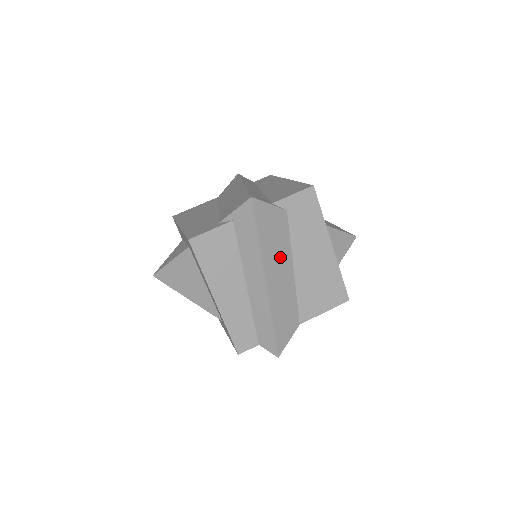
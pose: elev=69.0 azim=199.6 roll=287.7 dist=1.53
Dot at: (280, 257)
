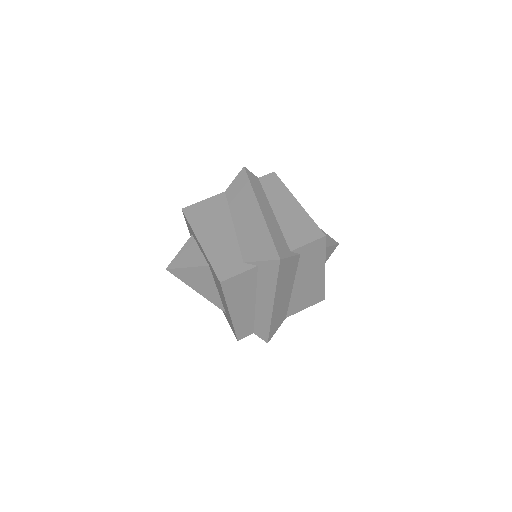
Dot at: (287, 286)
